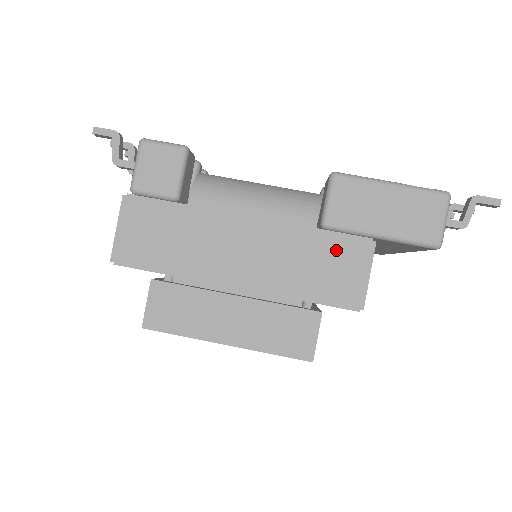
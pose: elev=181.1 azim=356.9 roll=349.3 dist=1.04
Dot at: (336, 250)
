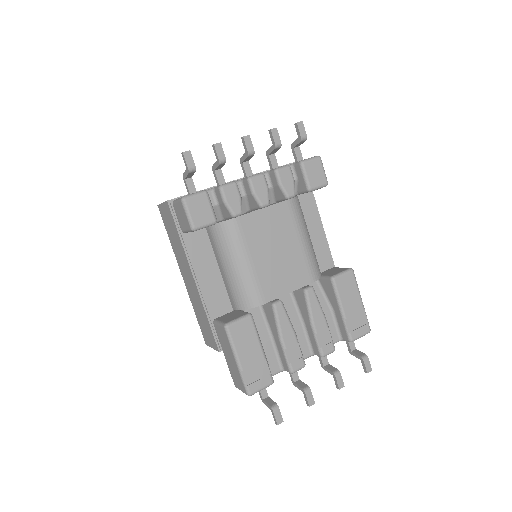
Dot at: (209, 330)
